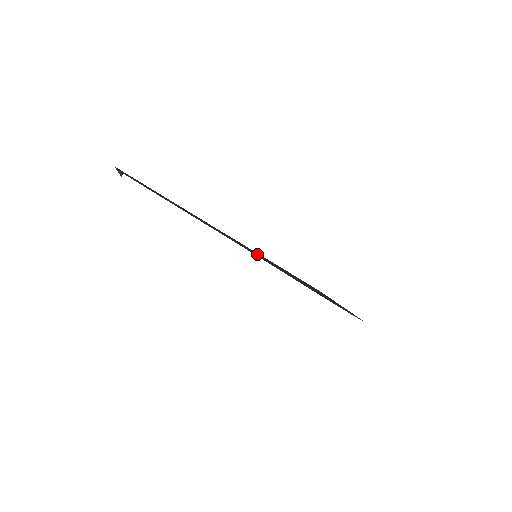
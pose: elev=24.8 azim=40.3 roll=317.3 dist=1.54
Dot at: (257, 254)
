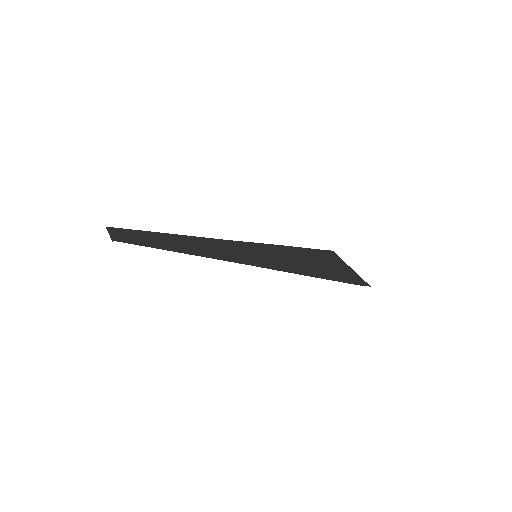
Dot at: (258, 251)
